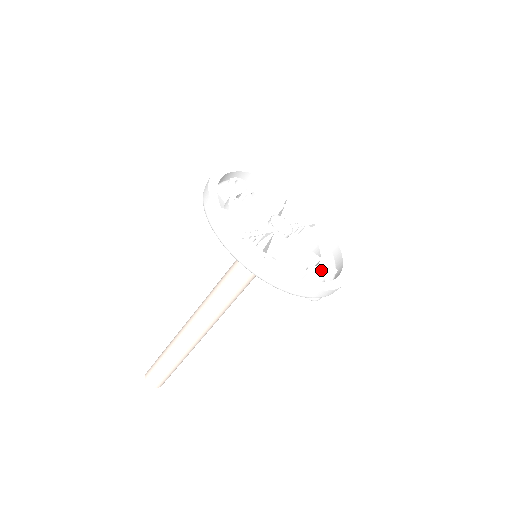
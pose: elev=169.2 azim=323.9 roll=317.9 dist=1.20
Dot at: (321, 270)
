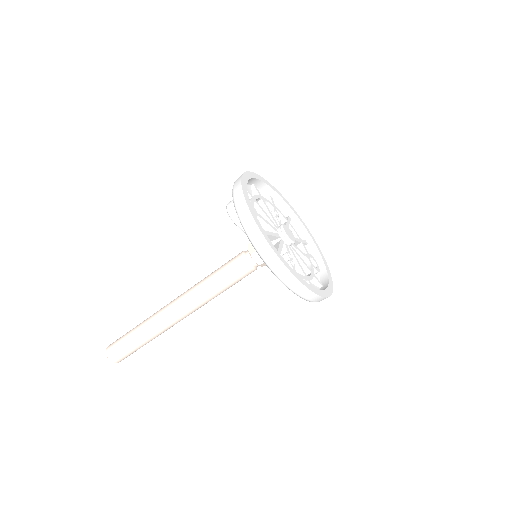
Dot at: occluded
